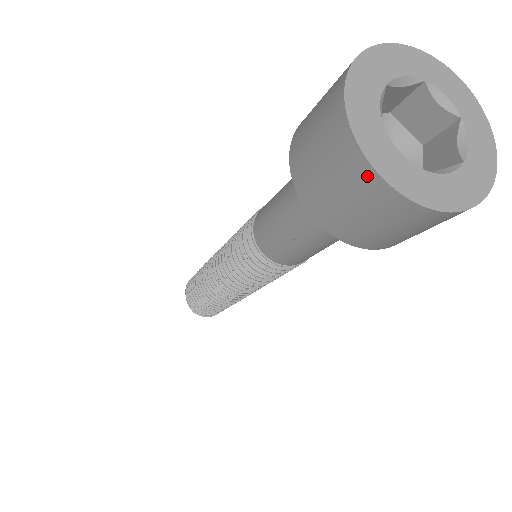
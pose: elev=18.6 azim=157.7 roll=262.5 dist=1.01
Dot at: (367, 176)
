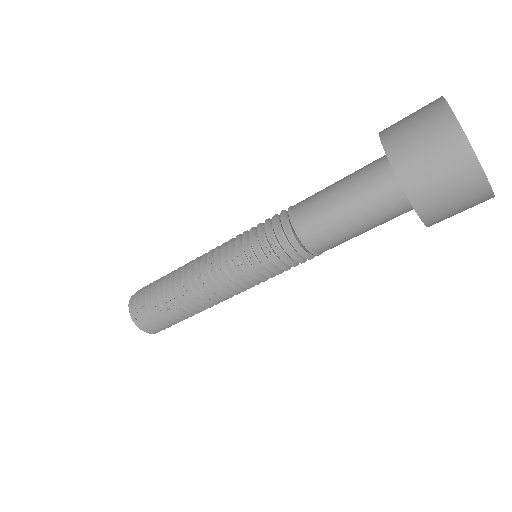
Dot at: (438, 103)
